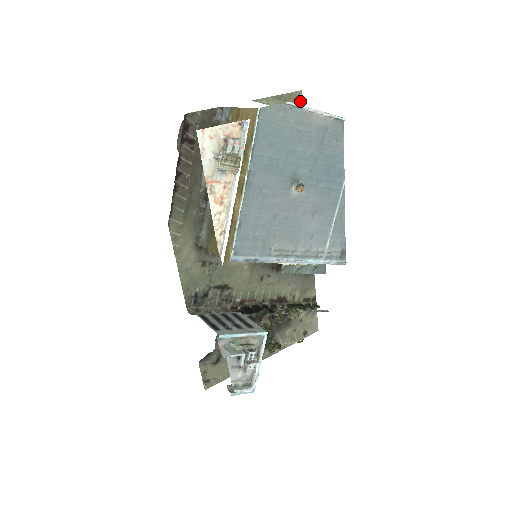
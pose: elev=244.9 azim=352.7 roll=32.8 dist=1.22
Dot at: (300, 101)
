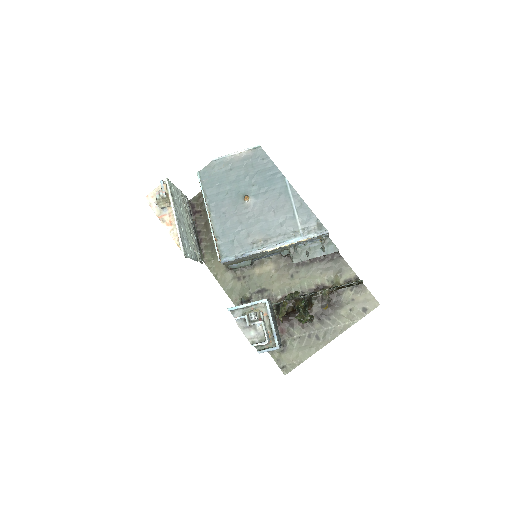
Dot at: occluded
